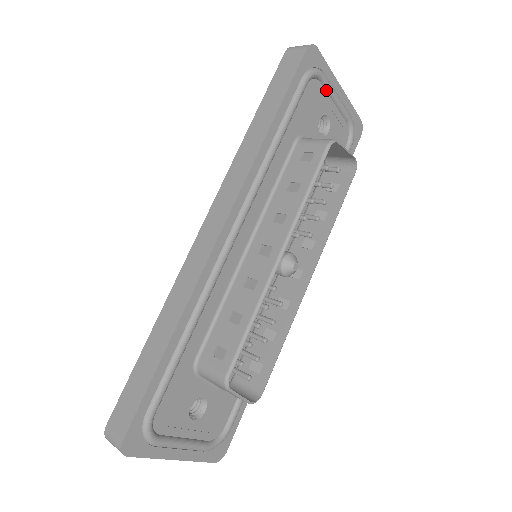
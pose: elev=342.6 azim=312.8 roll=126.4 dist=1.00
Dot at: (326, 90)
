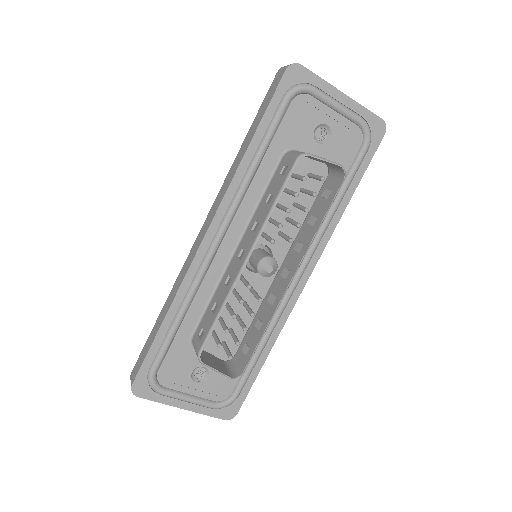
Dot at: (320, 101)
